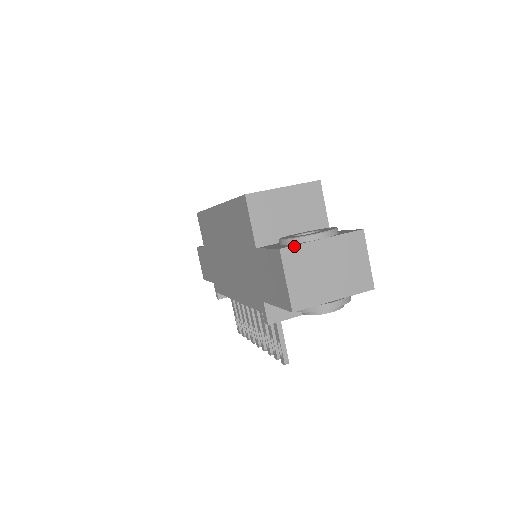
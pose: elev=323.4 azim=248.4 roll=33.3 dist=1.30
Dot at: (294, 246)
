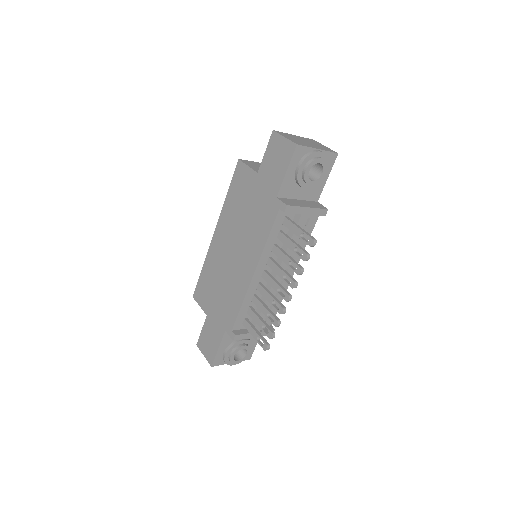
Dot at: (280, 132)
